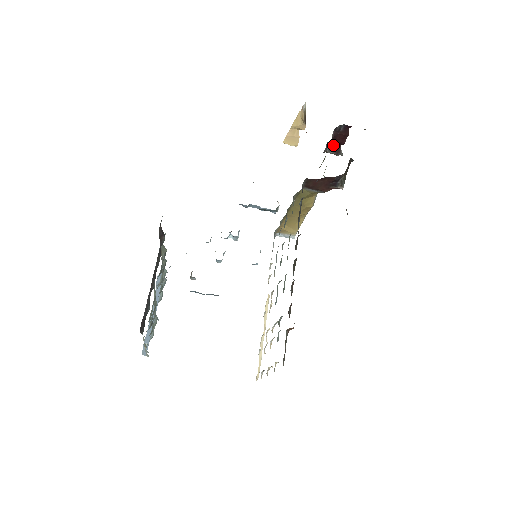
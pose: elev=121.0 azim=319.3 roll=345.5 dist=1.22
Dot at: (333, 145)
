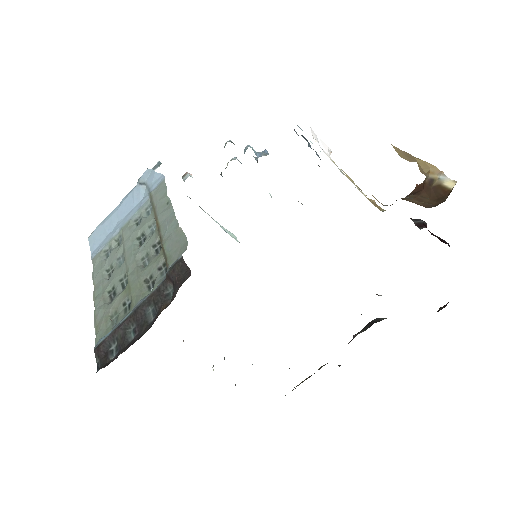
Dot at: (422, 222)
